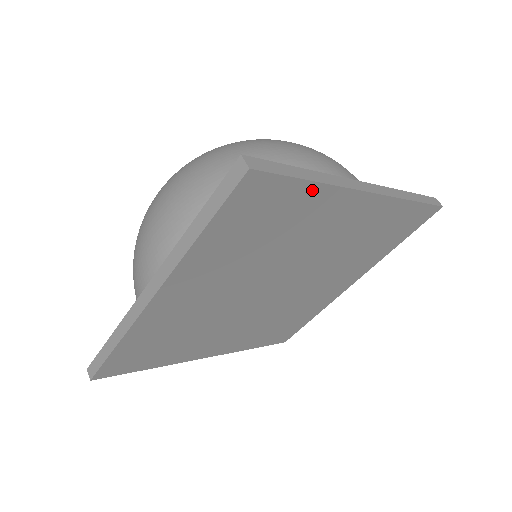
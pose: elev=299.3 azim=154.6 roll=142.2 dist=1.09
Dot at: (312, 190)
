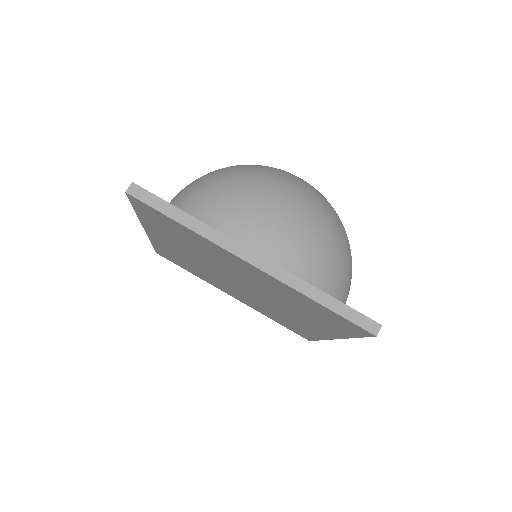
Dot at: (347, 334)
